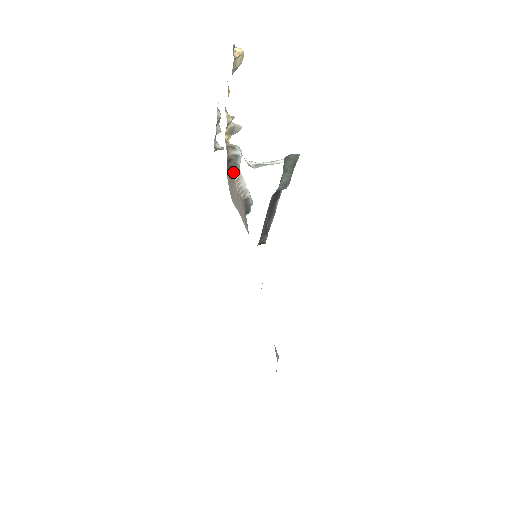
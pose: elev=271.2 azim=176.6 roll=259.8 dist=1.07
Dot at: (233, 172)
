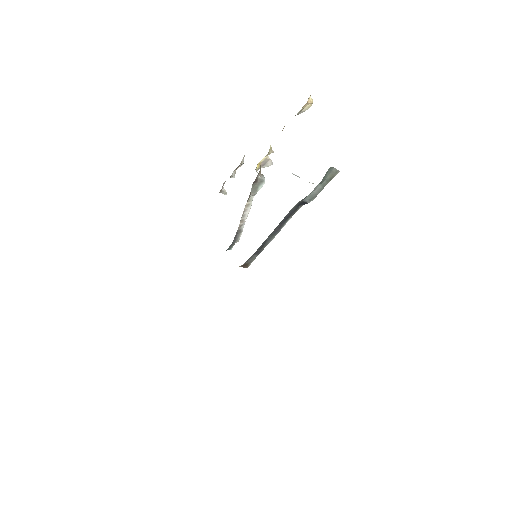
Dot at: (250, 195)
